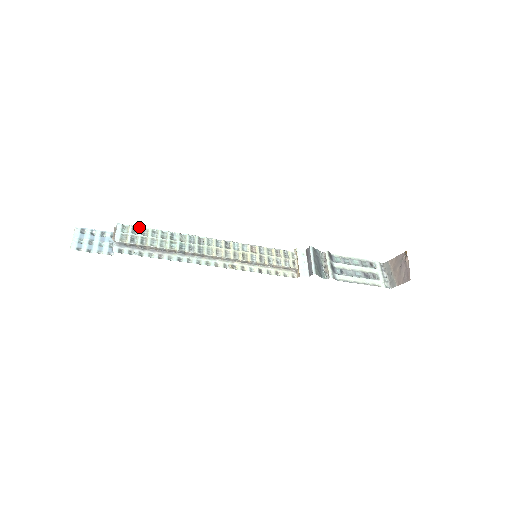
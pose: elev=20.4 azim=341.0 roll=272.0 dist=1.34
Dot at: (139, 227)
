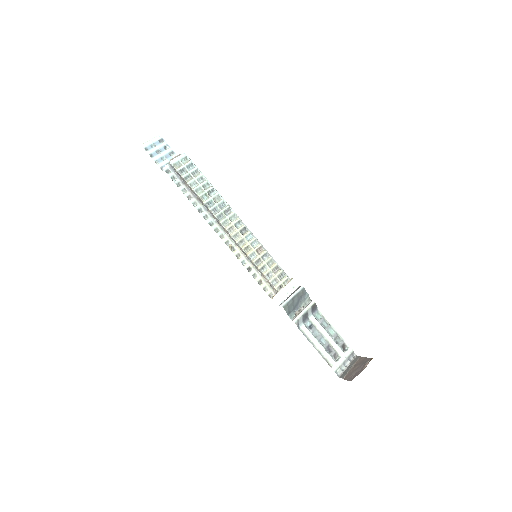
Dot at: (195, 167)
